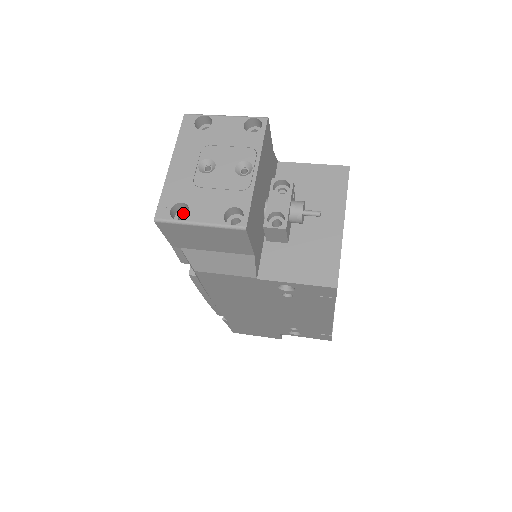
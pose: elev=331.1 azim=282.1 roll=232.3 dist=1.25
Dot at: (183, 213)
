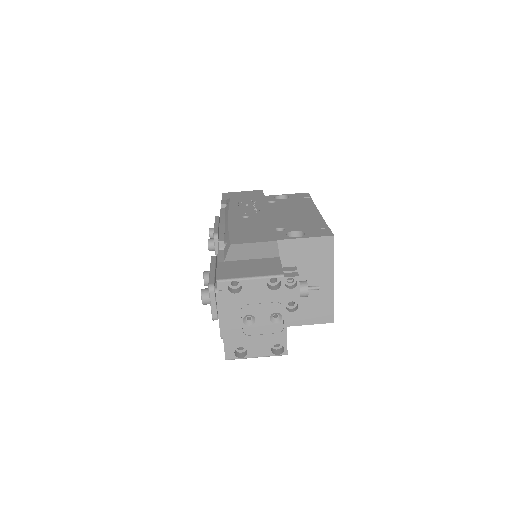
Dot at: occluded
